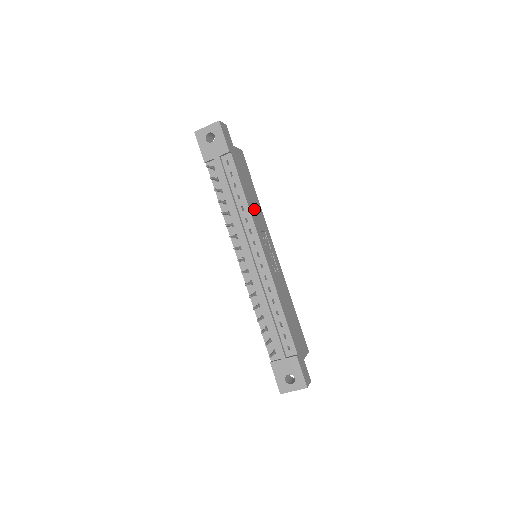
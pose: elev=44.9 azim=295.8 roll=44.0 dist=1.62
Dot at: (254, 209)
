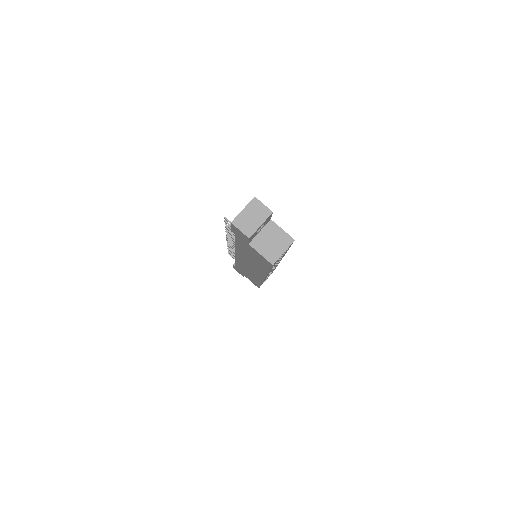
Dot at: occluded
